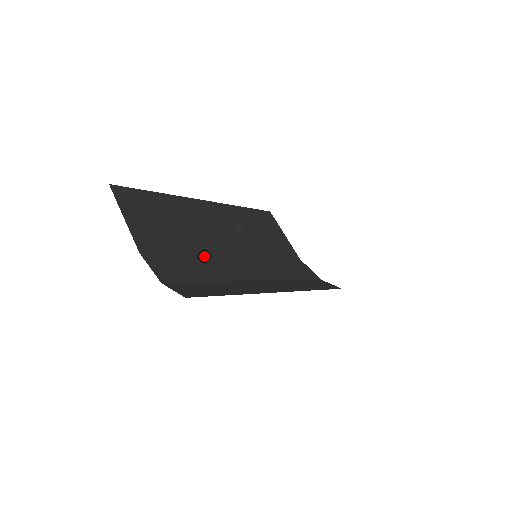
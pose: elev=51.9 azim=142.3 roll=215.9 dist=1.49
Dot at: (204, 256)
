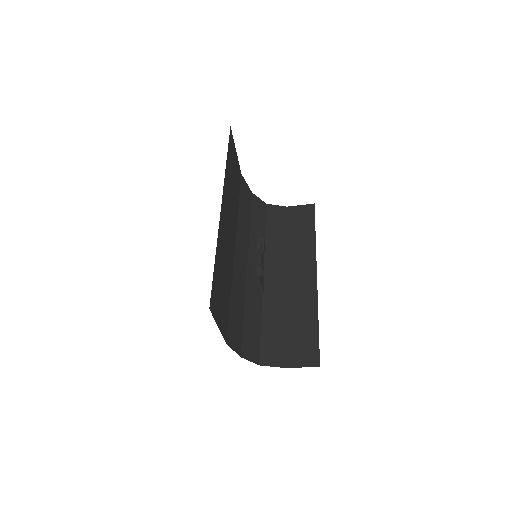
Dot at: (232, 283)
